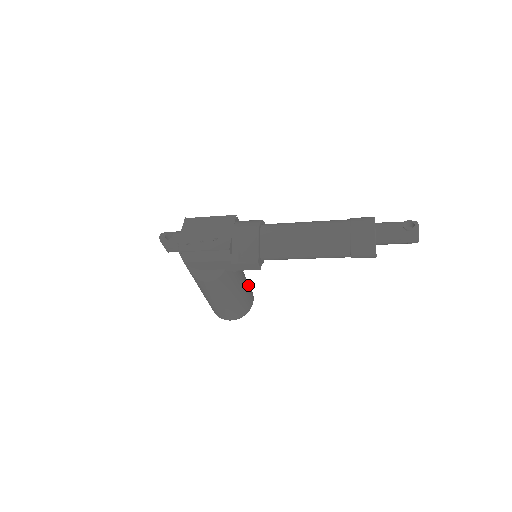
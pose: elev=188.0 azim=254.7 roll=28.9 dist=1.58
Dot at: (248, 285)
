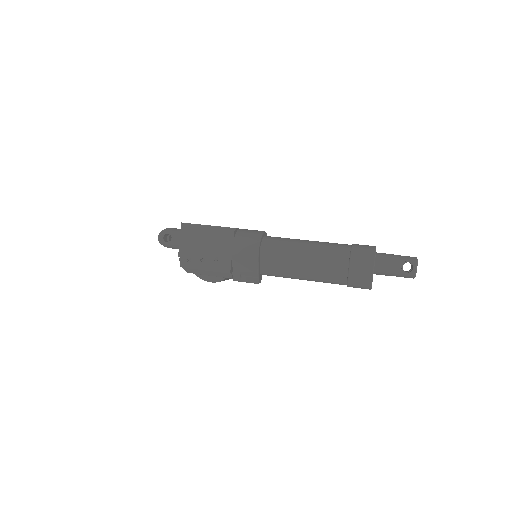
Dot at: occluded
